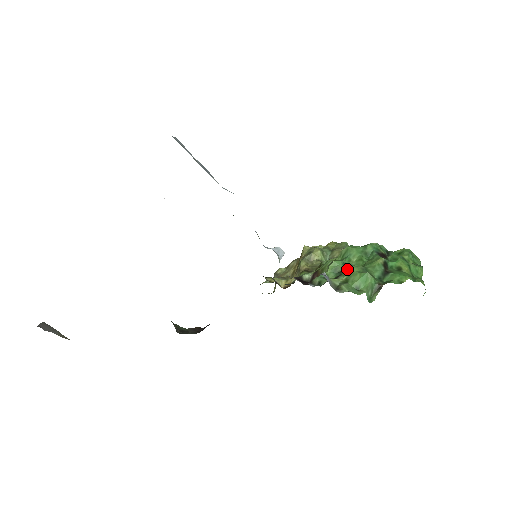
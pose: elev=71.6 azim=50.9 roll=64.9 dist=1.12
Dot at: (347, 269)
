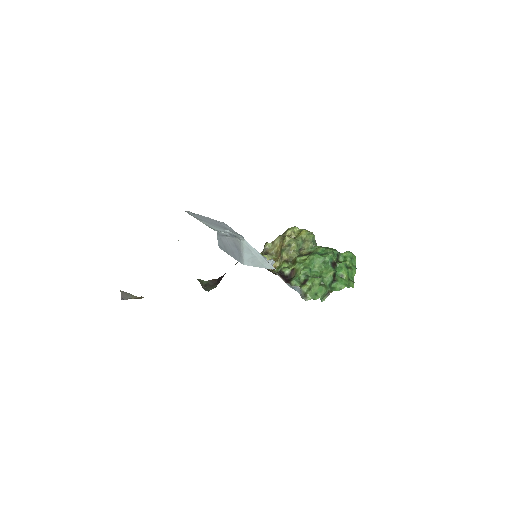
Dot at: (312, 278)
